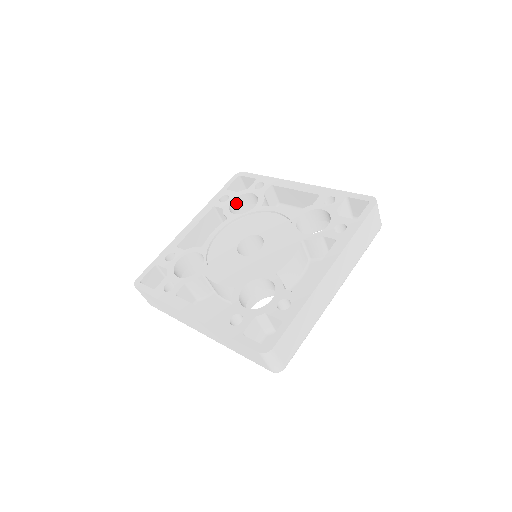
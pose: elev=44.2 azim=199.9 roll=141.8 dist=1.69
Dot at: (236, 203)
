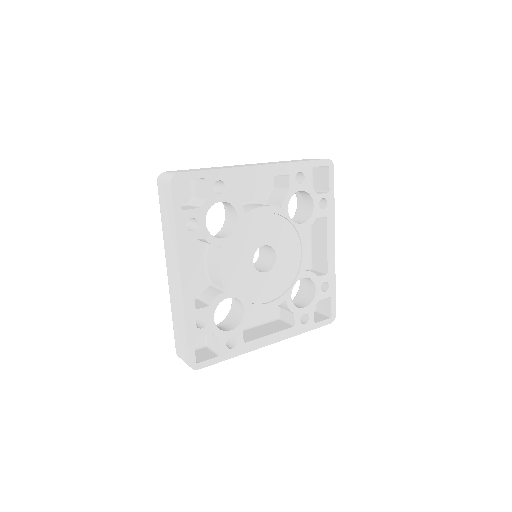
Dot at: occluded
